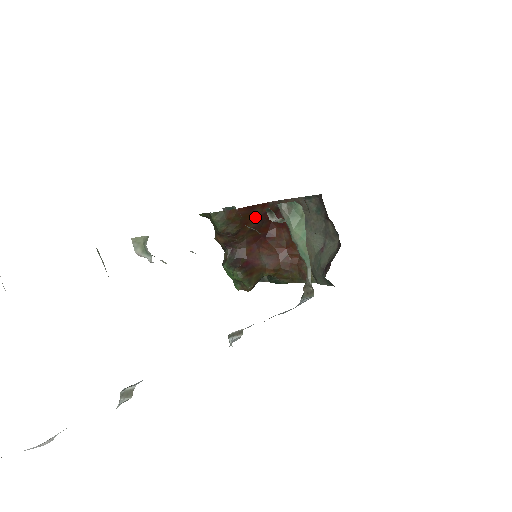
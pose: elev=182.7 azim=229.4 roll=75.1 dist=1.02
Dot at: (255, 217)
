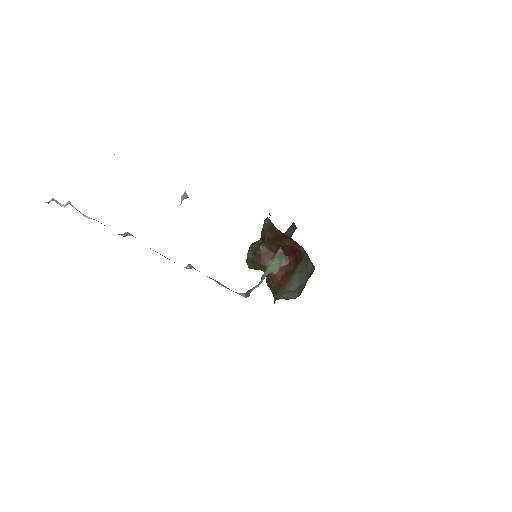
Dot at: (286, 242)
